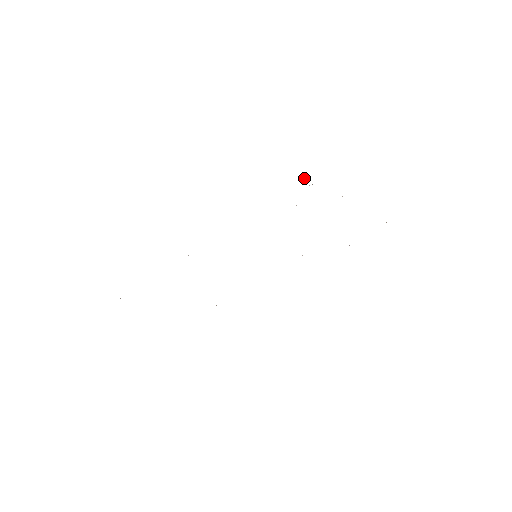
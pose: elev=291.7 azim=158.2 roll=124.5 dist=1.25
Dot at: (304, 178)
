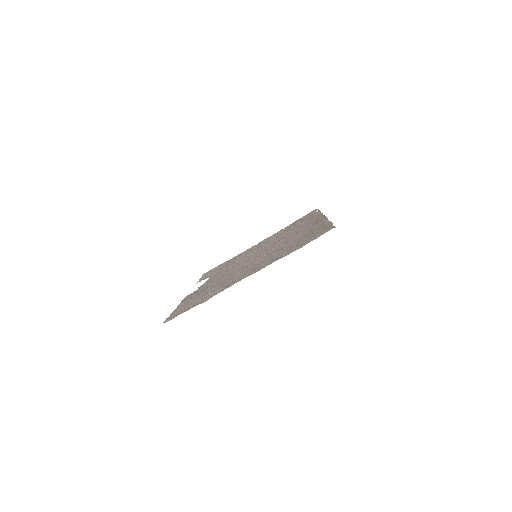
Dot at: (327, 222)
